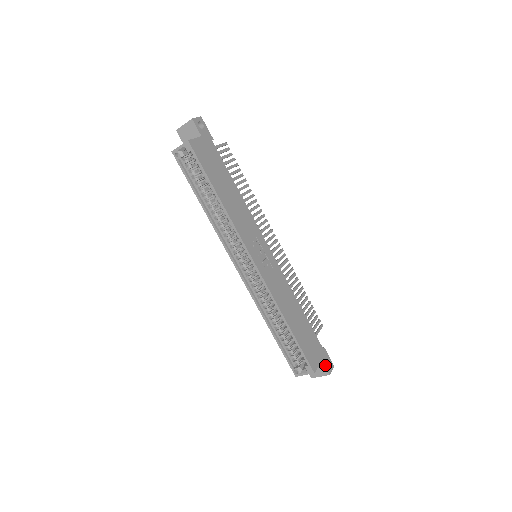
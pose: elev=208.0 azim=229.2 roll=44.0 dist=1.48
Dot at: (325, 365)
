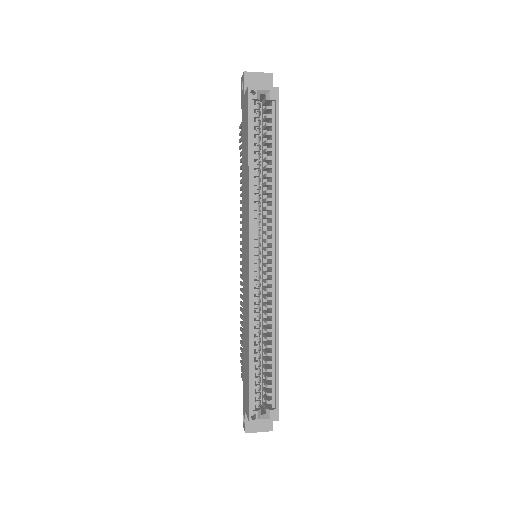
Dot at: occluded
